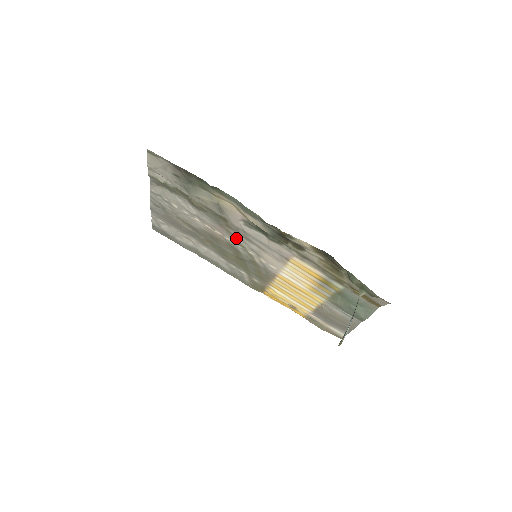
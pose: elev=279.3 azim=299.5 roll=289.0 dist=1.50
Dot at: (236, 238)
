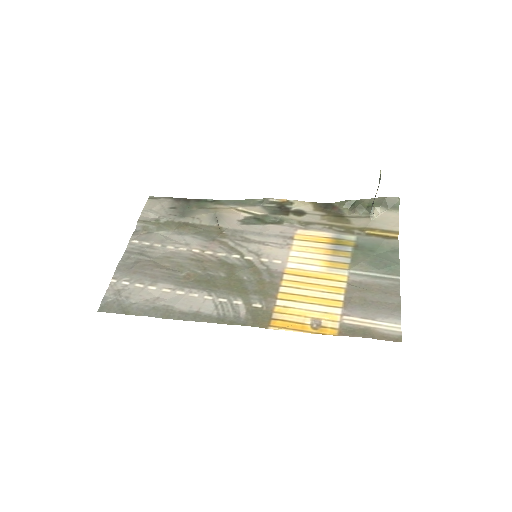
Dot at: (231, 247)
